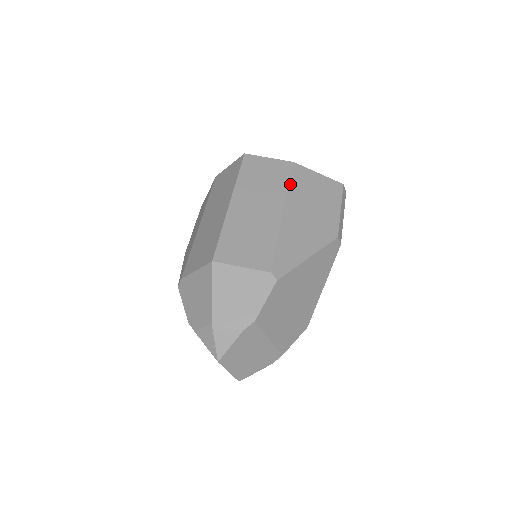
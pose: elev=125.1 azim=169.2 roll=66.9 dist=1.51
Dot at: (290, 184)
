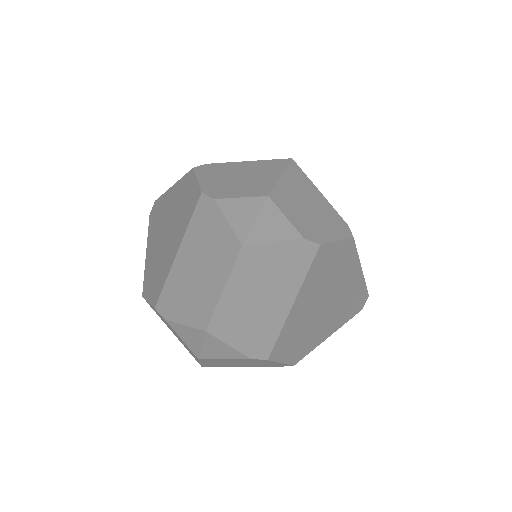
Dot at: occluded
